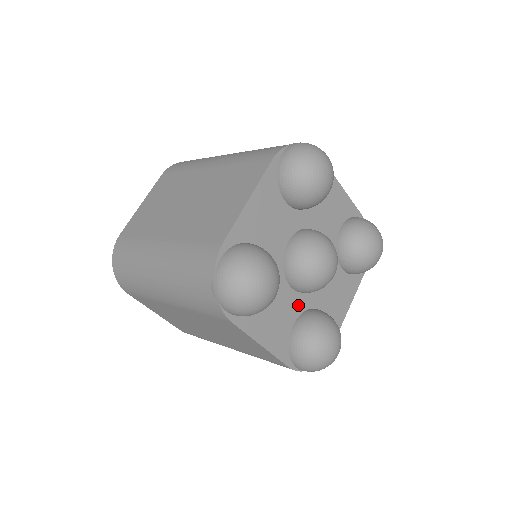
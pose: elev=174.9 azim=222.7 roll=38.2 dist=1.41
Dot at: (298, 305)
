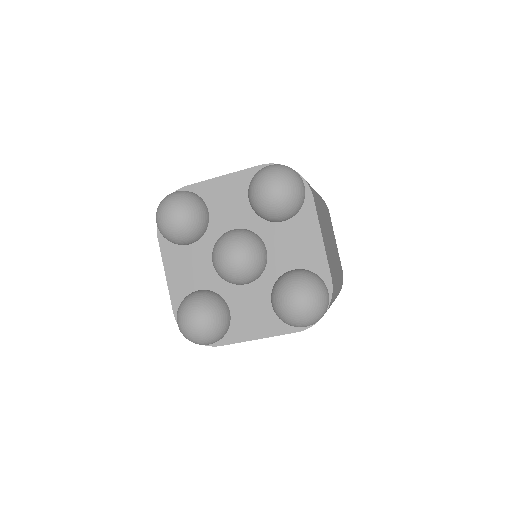
Dot at: (264, 288)
